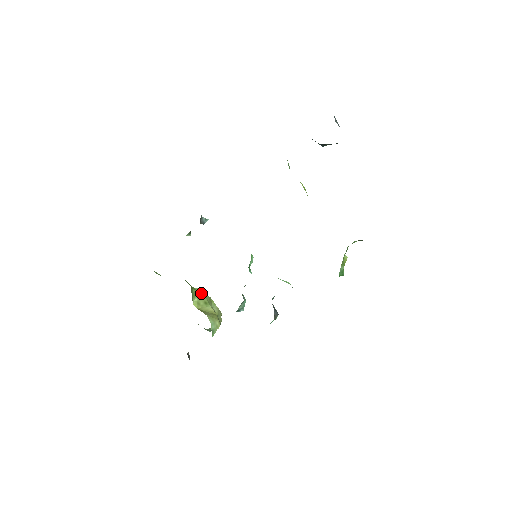
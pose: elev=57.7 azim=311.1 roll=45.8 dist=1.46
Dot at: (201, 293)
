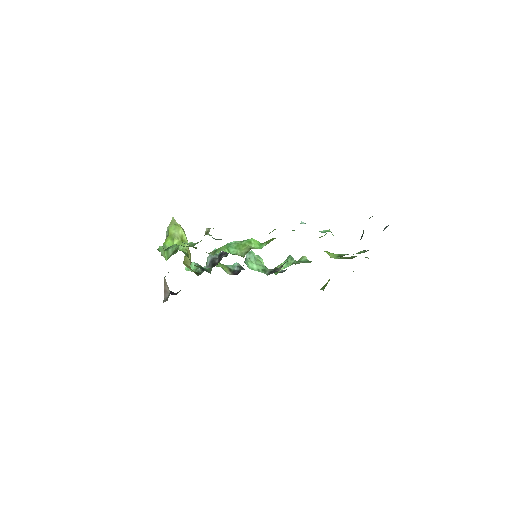
Dot at: (188, 247)
